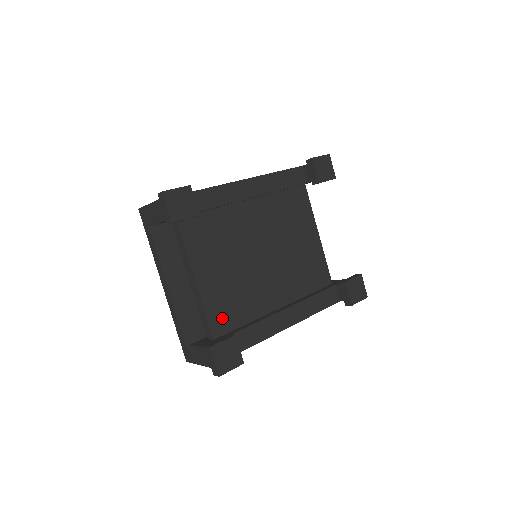
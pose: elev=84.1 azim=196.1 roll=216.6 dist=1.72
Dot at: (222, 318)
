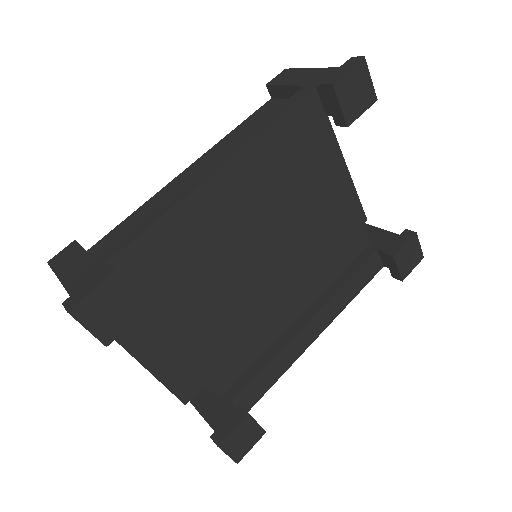
Dot at: (225, 371)
